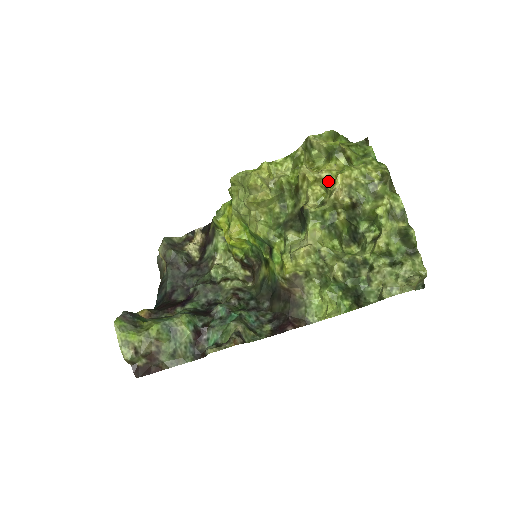
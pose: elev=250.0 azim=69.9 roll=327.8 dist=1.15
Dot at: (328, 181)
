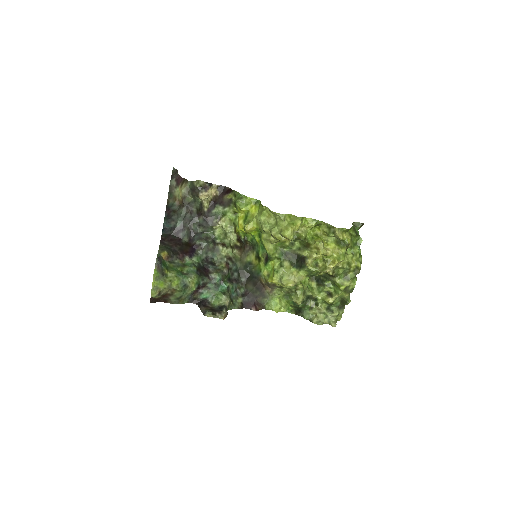
Dot at: (328, 258)
